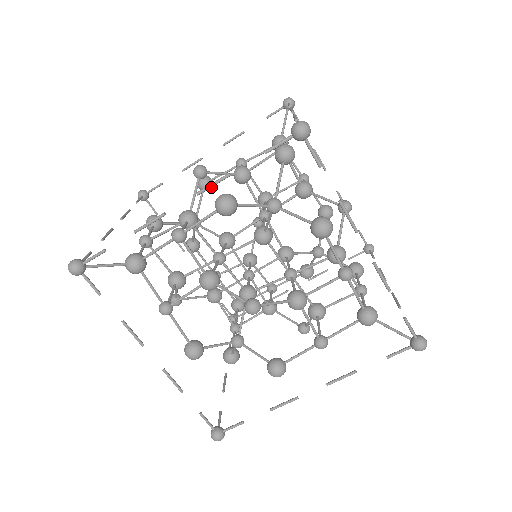
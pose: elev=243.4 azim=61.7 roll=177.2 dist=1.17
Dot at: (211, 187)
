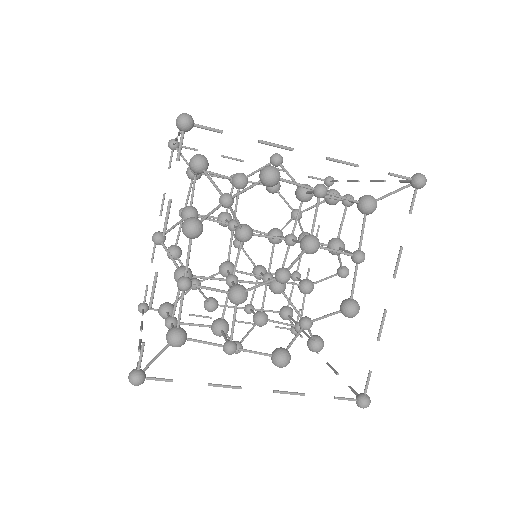
Dot at: (286, 392)
